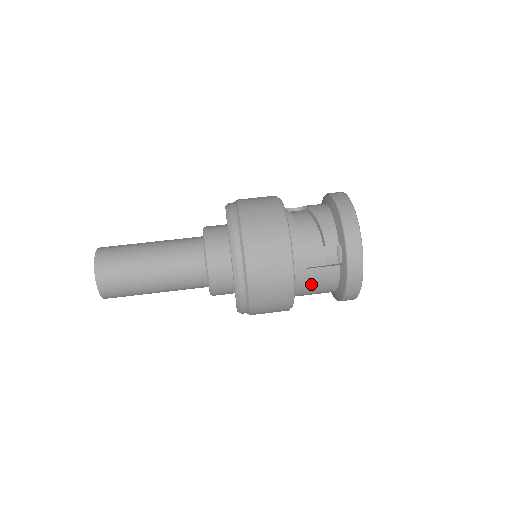
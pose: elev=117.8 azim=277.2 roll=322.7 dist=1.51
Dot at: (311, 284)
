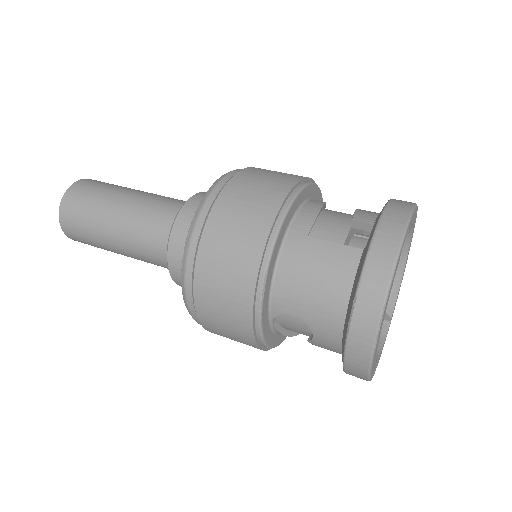
Dot at: (305, 269)
